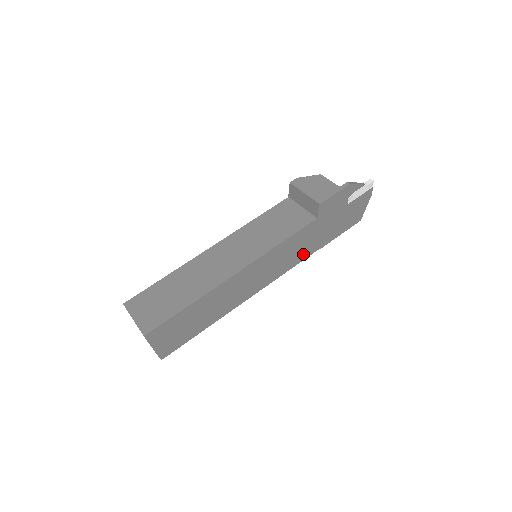
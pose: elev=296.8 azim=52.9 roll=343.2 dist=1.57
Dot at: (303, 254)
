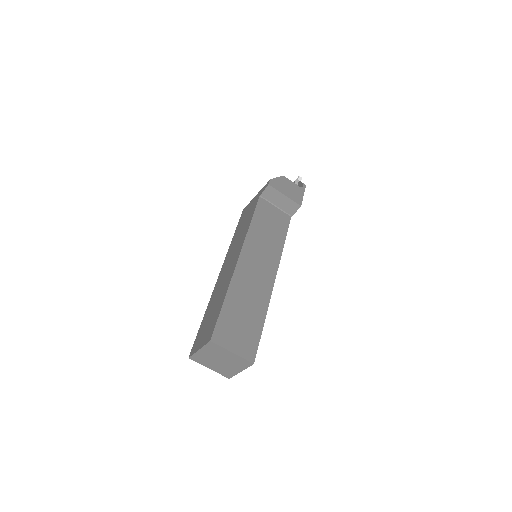
Dot at: occluded
